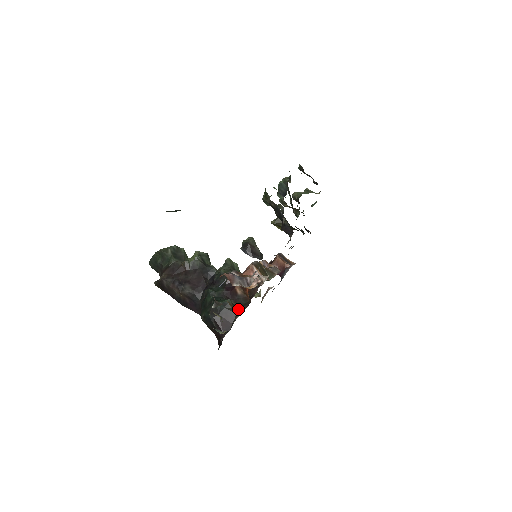
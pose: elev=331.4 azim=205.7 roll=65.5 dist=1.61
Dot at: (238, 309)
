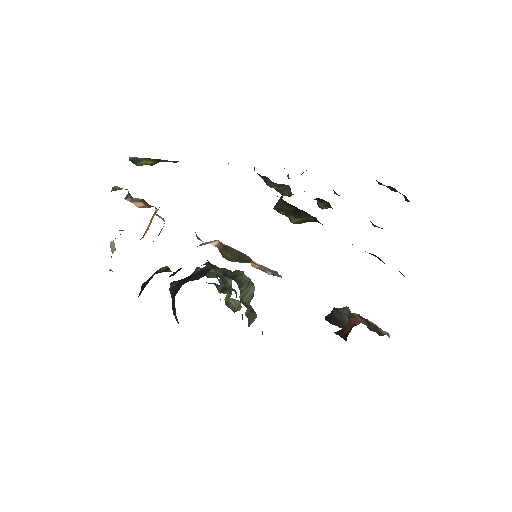
Dot at: (162, 271)
